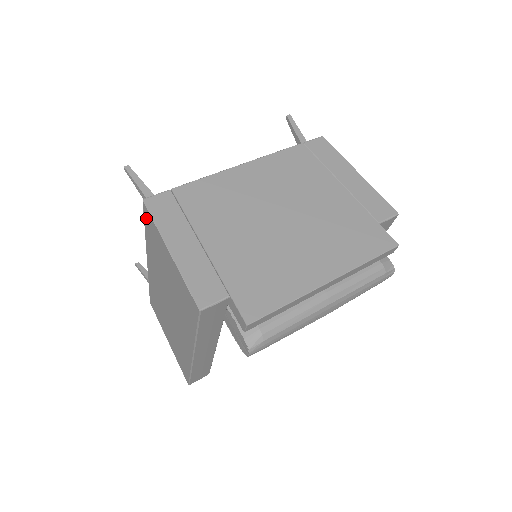
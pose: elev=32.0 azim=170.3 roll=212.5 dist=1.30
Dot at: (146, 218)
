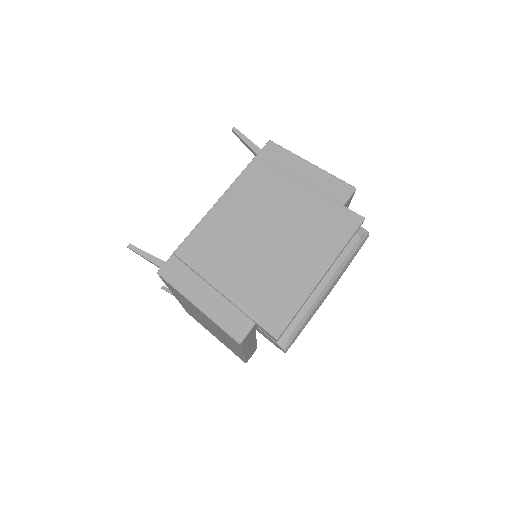
Dot at: (165, 282)
